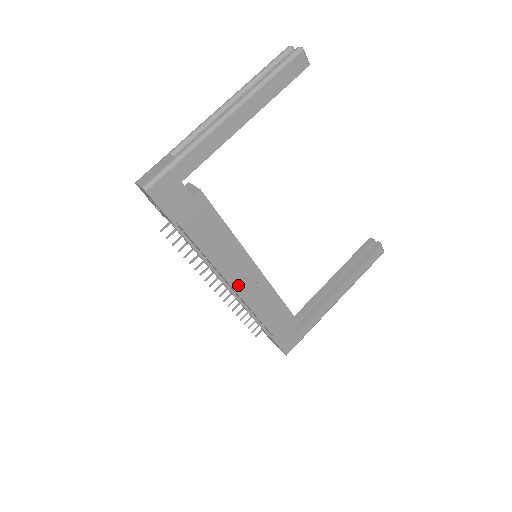
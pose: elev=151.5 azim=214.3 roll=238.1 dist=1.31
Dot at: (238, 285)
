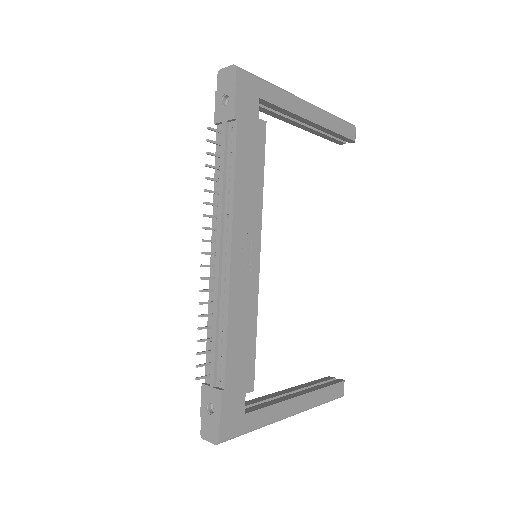
Dot at: (236, 256)
